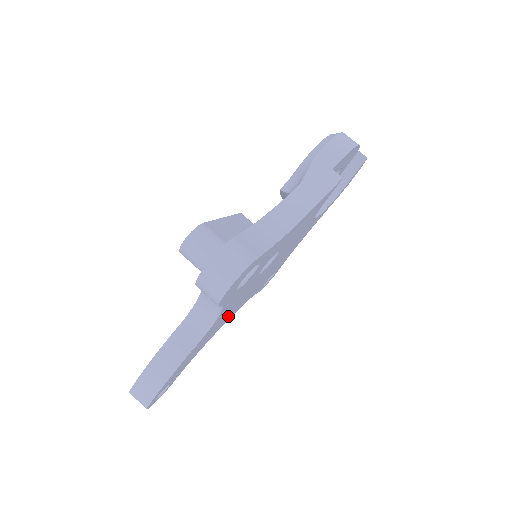
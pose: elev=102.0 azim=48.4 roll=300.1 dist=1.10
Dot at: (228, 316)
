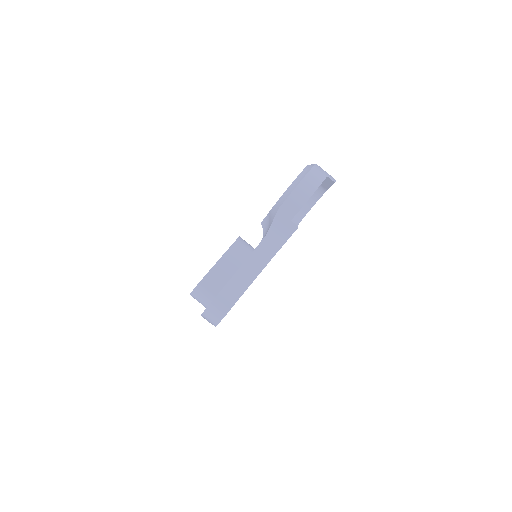
Dot at: occluded
